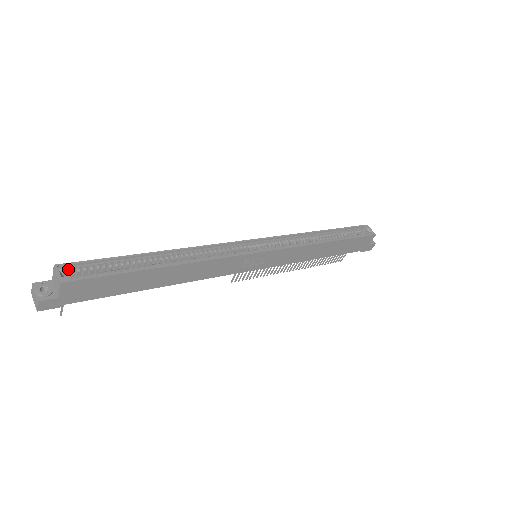
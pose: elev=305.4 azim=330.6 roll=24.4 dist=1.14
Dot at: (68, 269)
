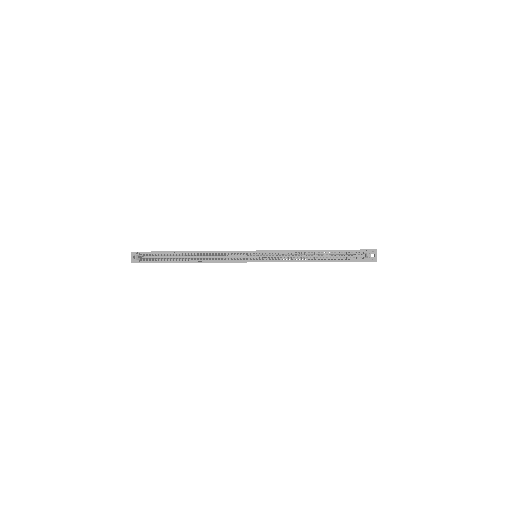
Dot at: (142, 254)
